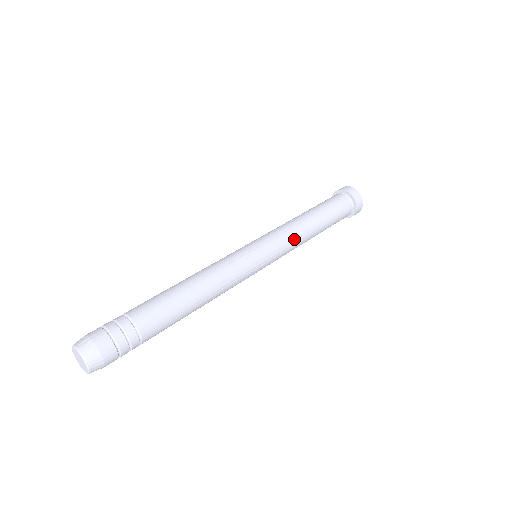
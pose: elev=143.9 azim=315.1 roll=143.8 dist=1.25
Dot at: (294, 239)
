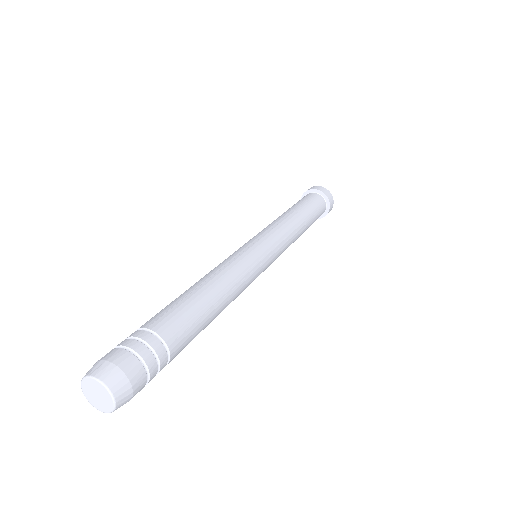
Dot at: (287, 231)
